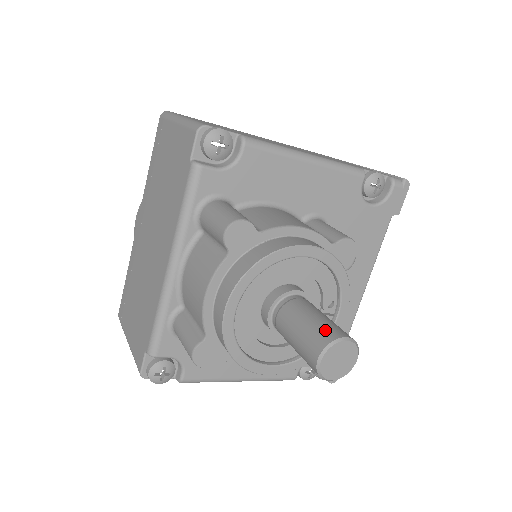
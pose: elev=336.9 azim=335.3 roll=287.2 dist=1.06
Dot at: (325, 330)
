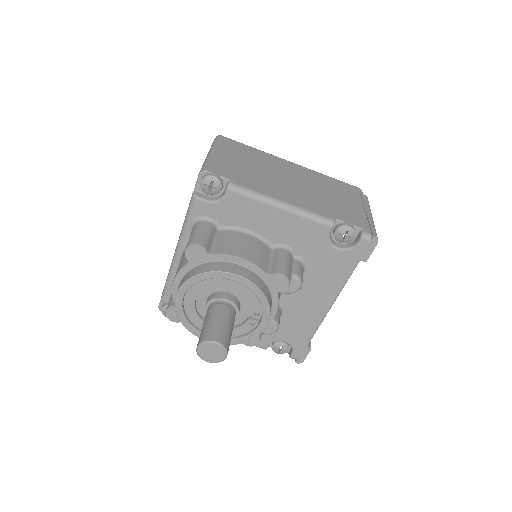
Dot at: (210, 332)
